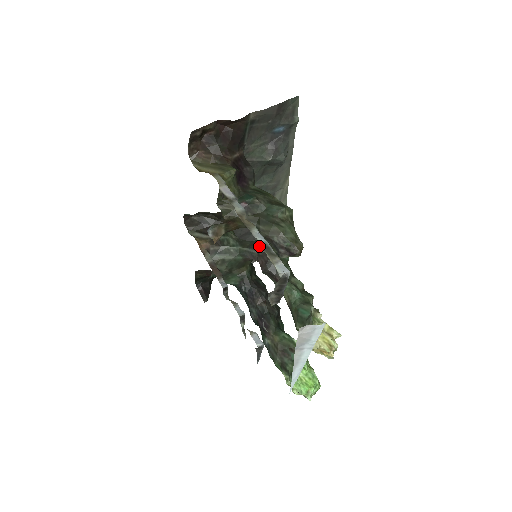
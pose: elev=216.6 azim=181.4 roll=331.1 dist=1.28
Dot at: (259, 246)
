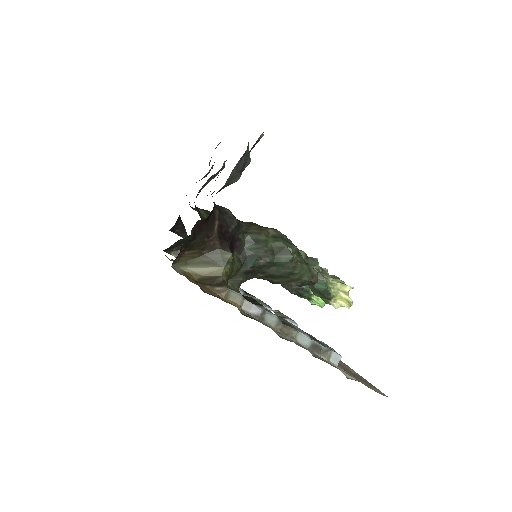
Dot at: occluded
